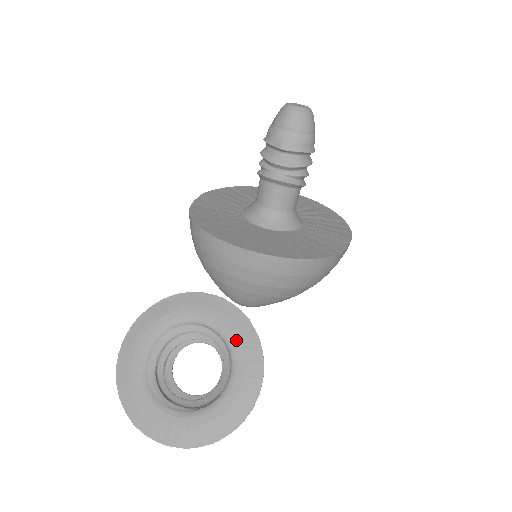
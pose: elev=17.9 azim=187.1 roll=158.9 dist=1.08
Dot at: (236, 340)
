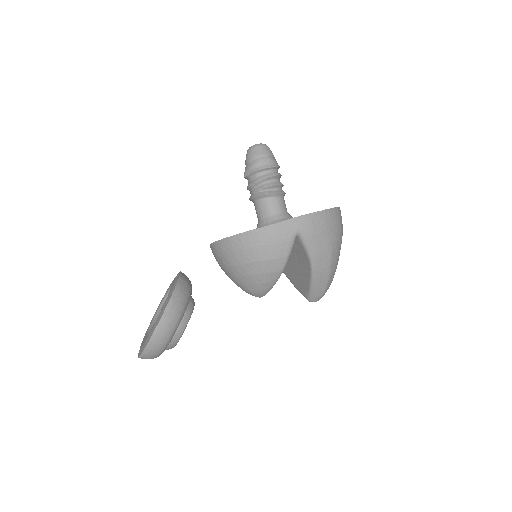
Dot at: (170, 289)
